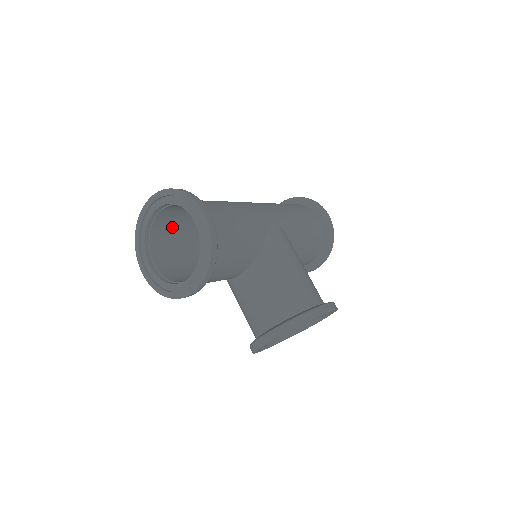
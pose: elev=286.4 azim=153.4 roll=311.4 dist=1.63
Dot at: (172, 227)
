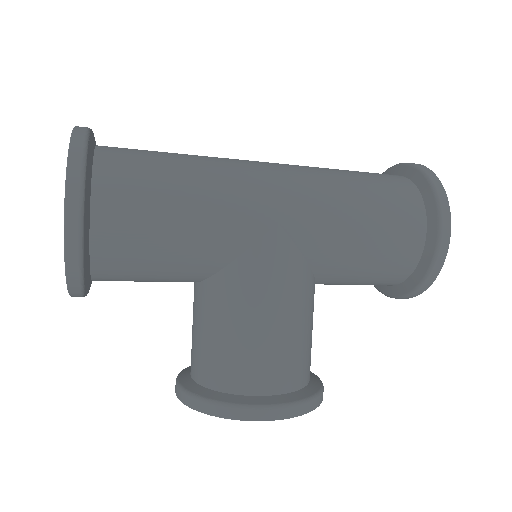
Dot at: occluded
